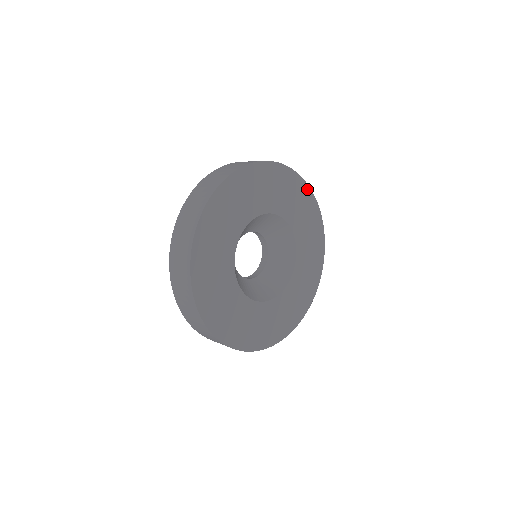
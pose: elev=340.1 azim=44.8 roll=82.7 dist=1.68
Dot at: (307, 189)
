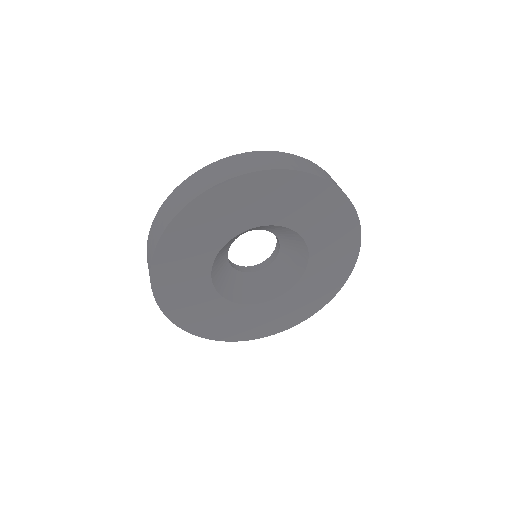
Dot at: (344, 201)
